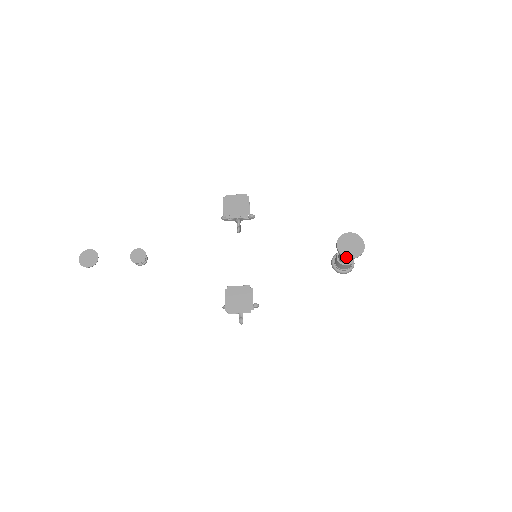
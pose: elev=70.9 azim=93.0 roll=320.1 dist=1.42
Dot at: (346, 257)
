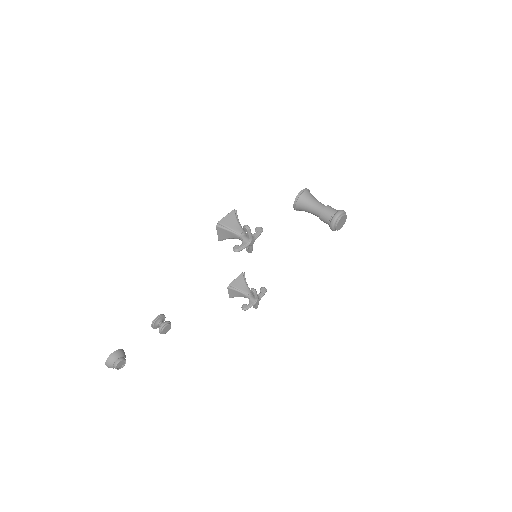
Dot at: (298, 194)
